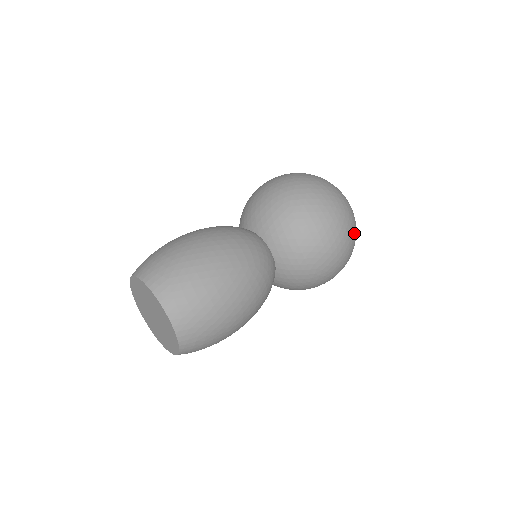
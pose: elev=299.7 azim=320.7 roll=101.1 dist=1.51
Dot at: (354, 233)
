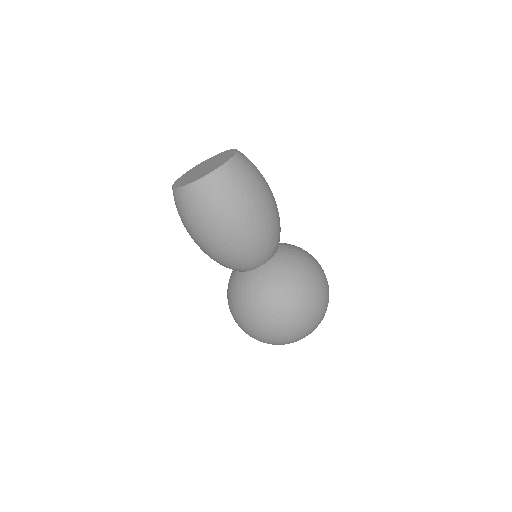
Dot at: (322, 313)
